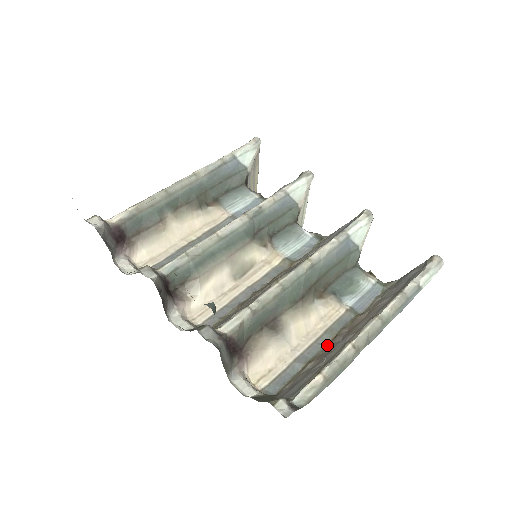
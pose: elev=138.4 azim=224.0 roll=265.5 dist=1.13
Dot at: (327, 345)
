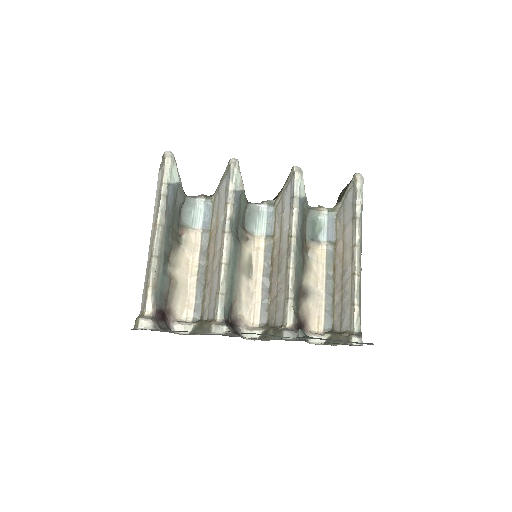
Dot at: (334, 277)
